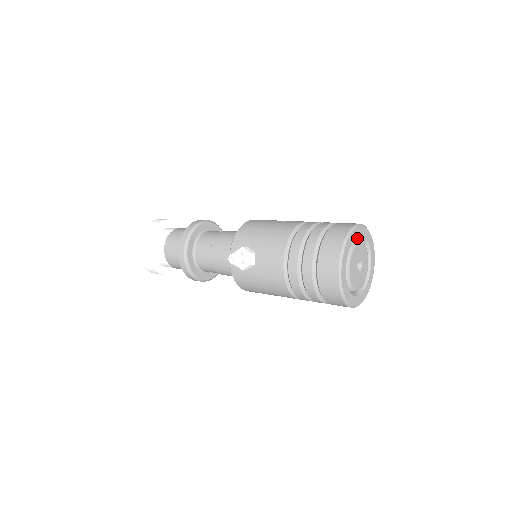
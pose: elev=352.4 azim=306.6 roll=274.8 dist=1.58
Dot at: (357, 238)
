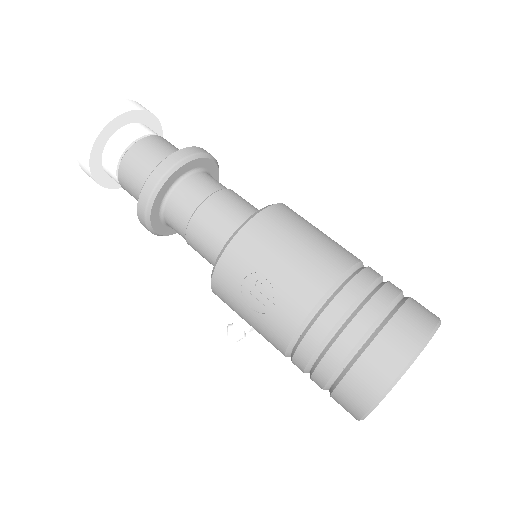
Dot at: occluded
